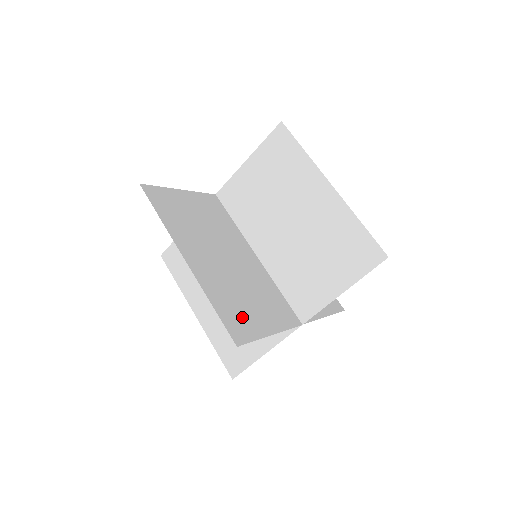
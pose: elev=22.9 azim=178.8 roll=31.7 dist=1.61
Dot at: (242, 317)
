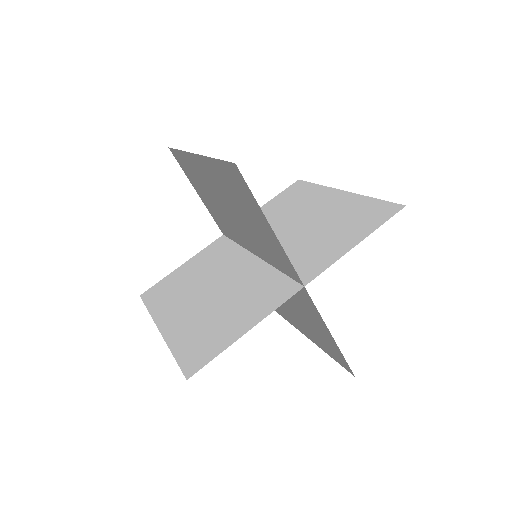
Dot at: (241, 193)
